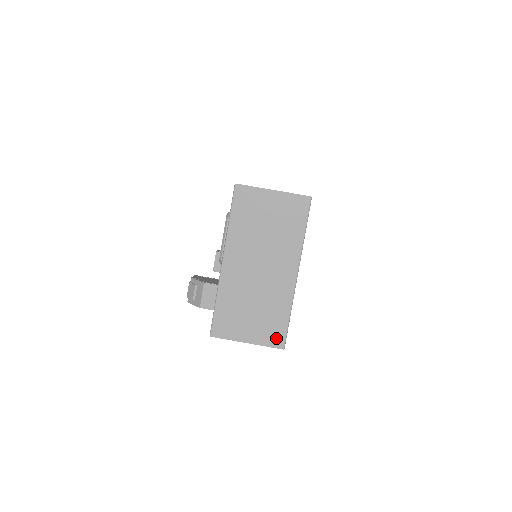
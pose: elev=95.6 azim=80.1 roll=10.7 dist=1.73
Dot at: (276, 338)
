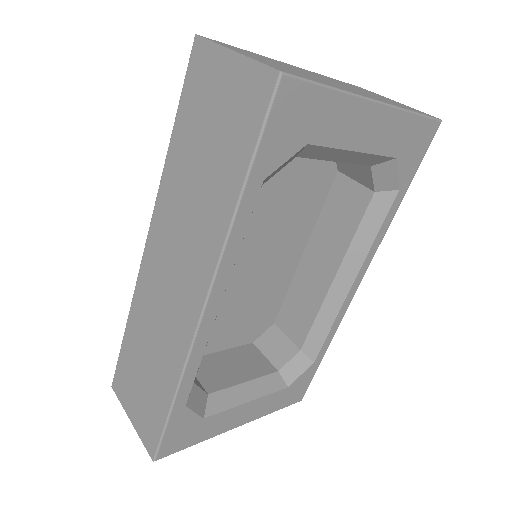
Dot at: (283, 70)
